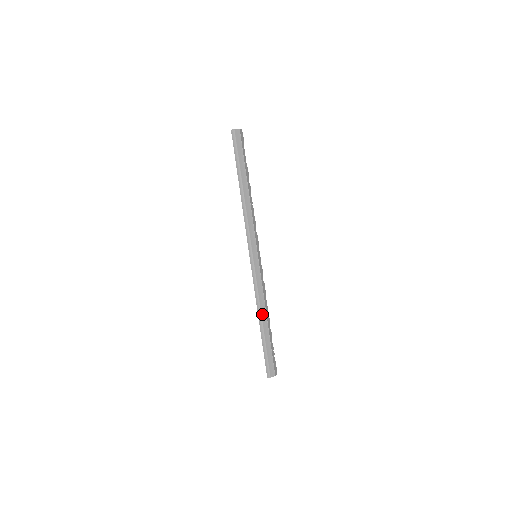
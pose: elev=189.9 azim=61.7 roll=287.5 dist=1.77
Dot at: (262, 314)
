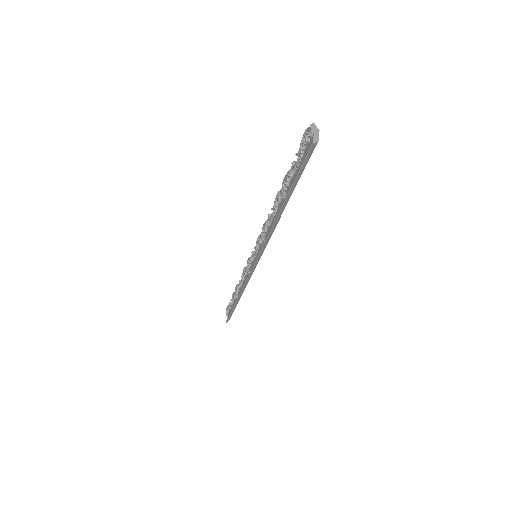
Dot at: (242, 293)
